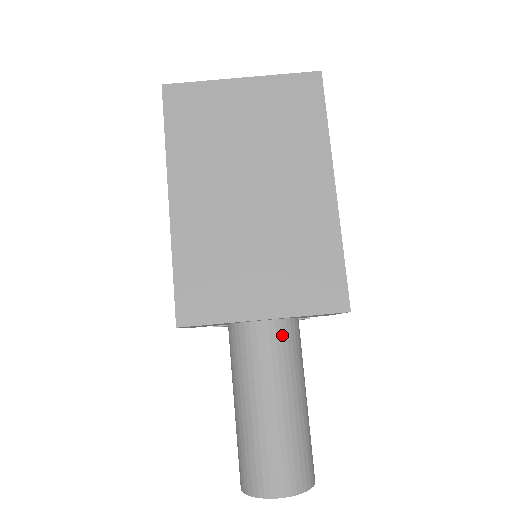
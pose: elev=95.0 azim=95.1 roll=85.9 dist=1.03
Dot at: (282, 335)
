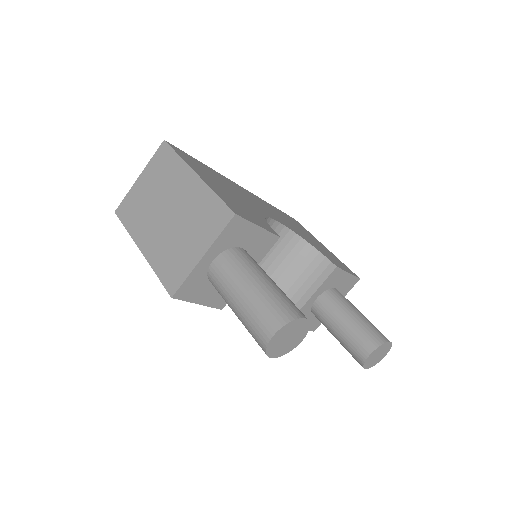
Dot at: (226, 259)
